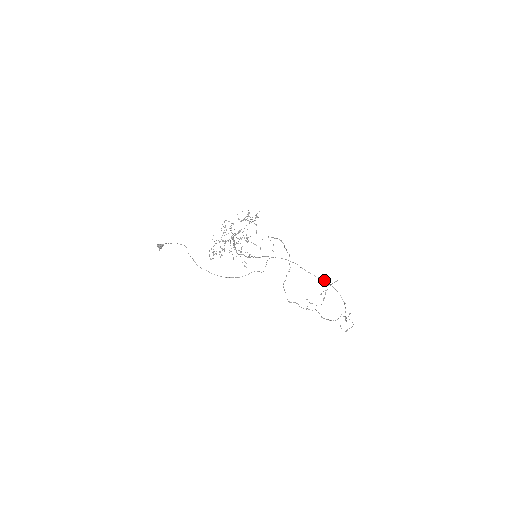
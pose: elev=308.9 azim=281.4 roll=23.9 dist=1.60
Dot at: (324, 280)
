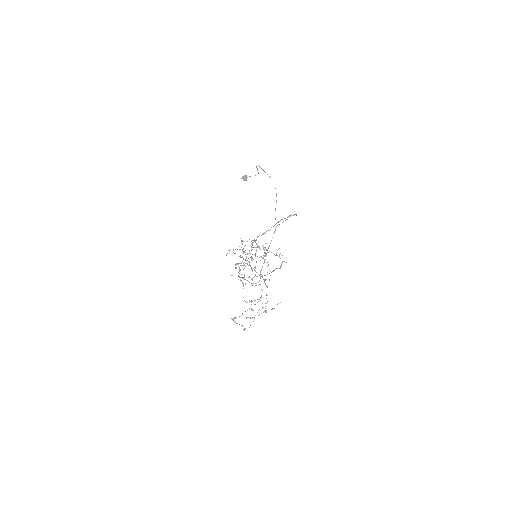
Dot at: occluded
